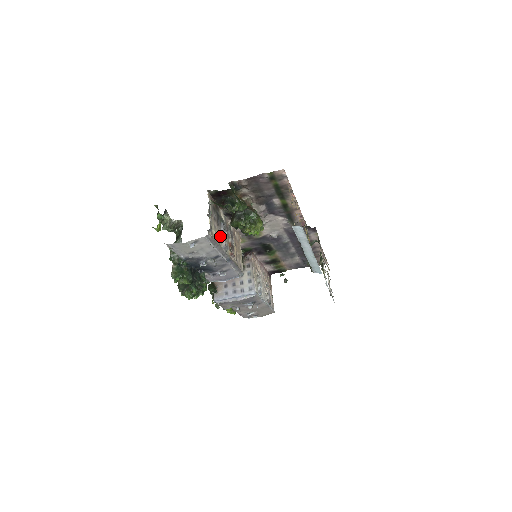
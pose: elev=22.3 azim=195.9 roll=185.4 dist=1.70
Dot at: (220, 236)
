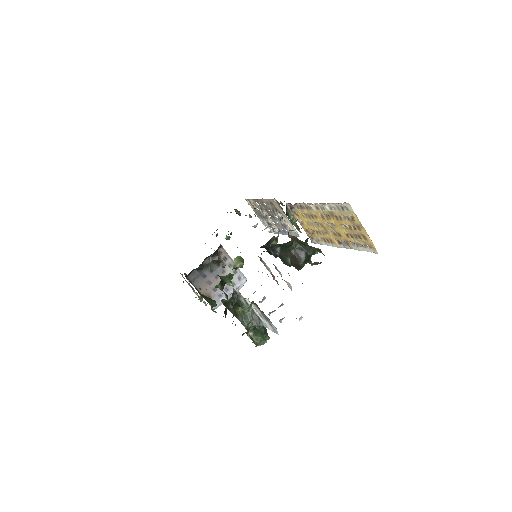
Dot at: (288, 283)
